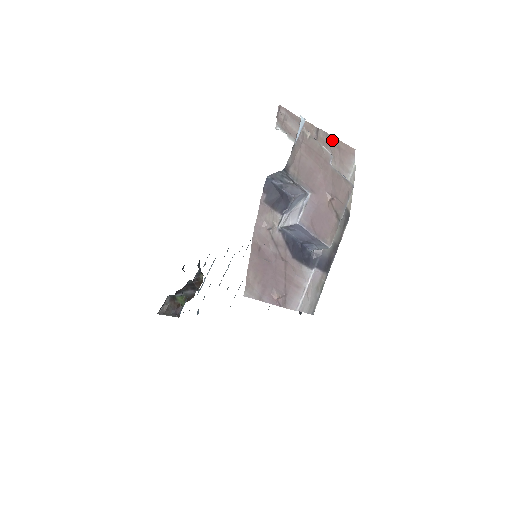
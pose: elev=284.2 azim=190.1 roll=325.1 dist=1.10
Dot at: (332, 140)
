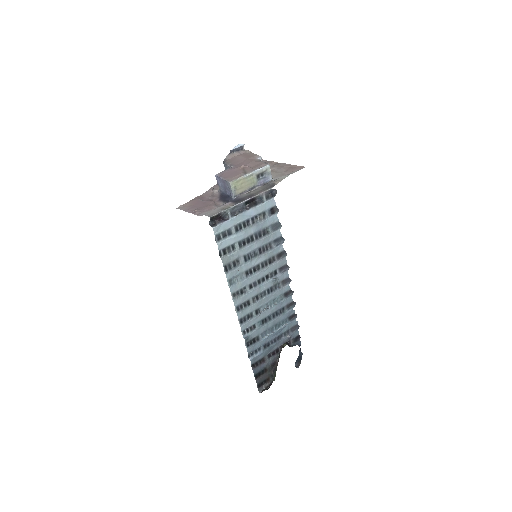
Dot at: (288, 165)
